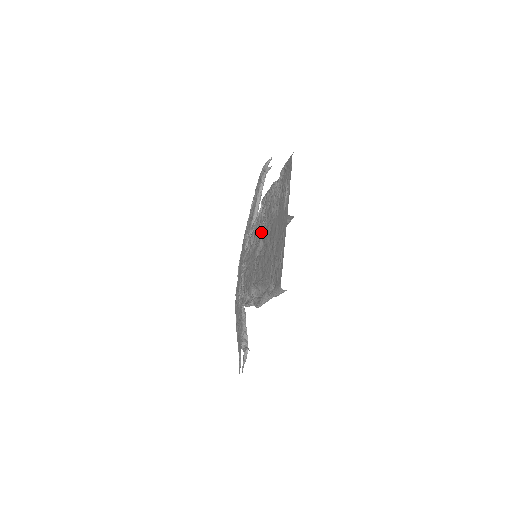
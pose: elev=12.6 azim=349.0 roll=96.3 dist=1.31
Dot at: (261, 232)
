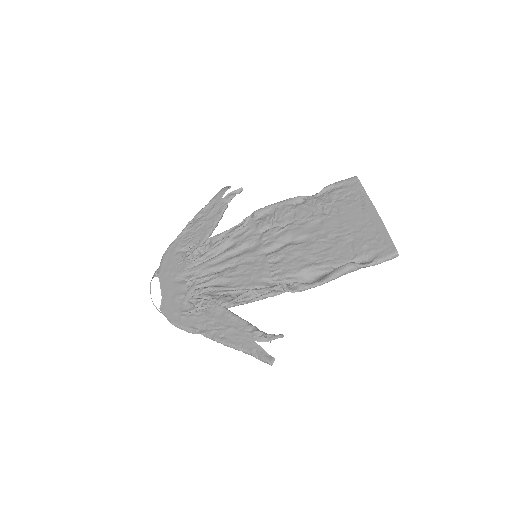
Dot at: (275, 233)
